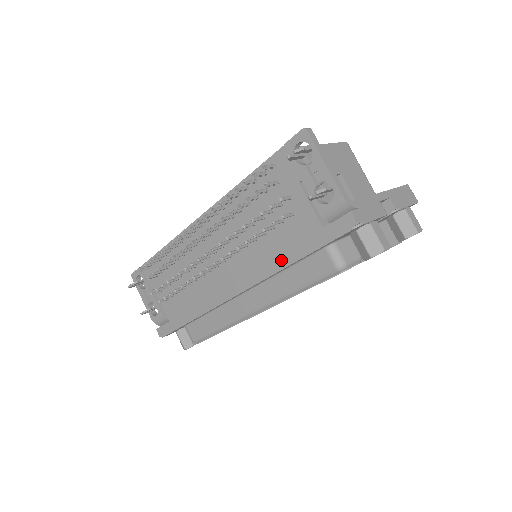
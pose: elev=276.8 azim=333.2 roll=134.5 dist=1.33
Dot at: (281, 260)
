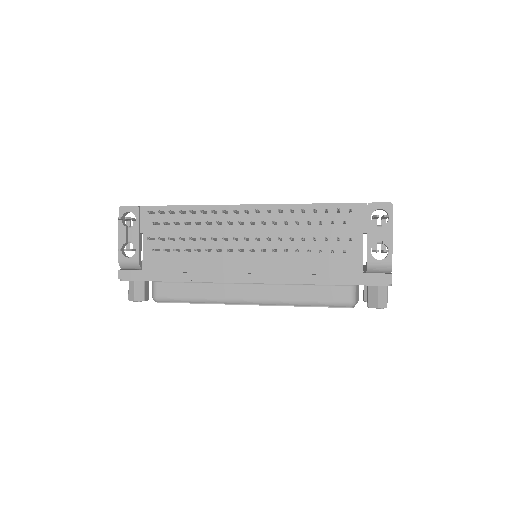
Dot at: (313, 277)
